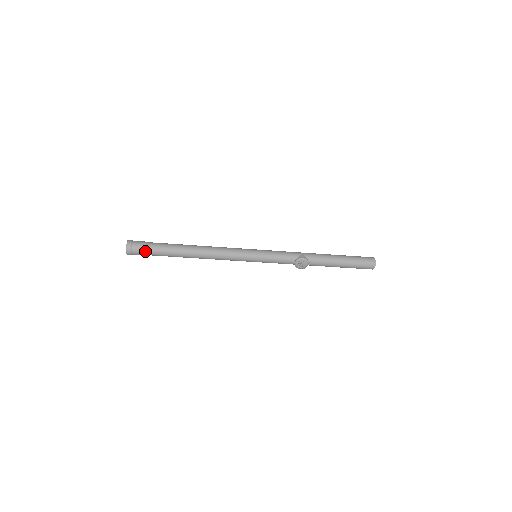
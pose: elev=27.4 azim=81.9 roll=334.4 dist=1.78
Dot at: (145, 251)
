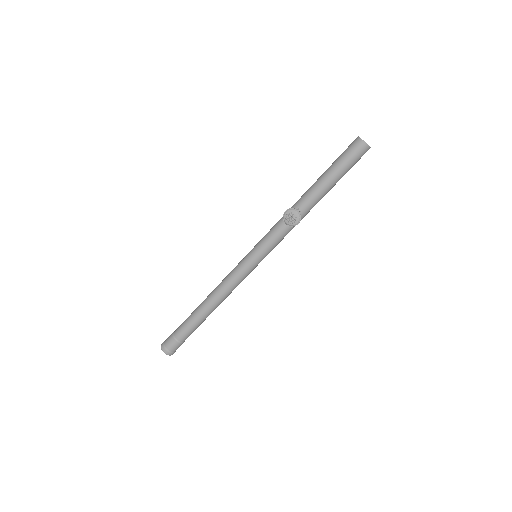
Dot at: (174, 339)
